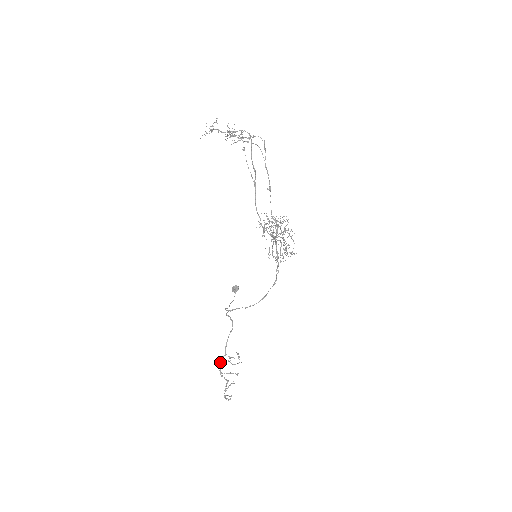
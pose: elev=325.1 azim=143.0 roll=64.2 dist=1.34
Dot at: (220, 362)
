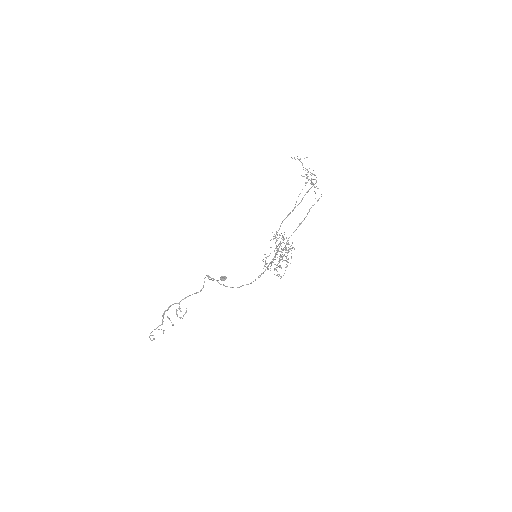
Dot at: (171, 305)
